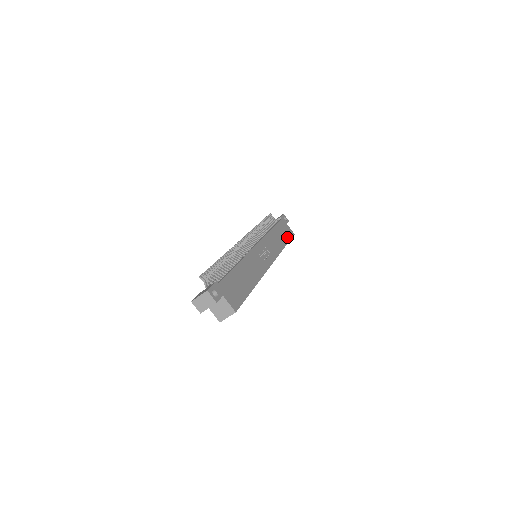
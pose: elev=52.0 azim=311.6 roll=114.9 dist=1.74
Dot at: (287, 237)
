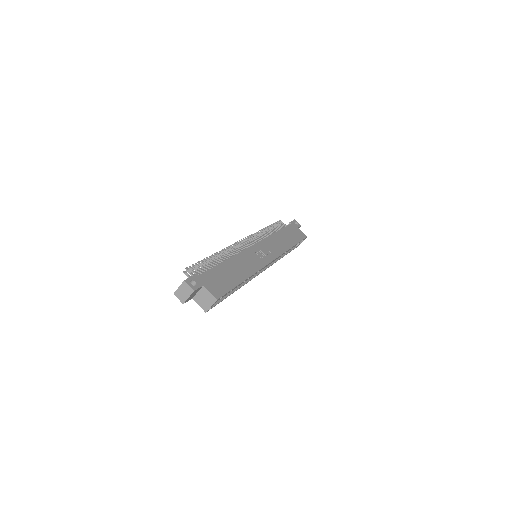
Dot at: (296, 239)
